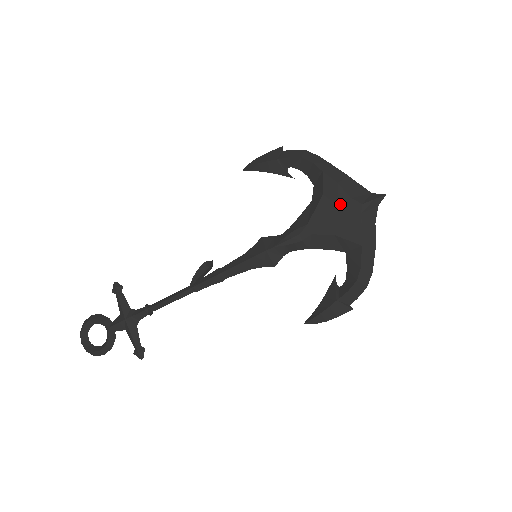
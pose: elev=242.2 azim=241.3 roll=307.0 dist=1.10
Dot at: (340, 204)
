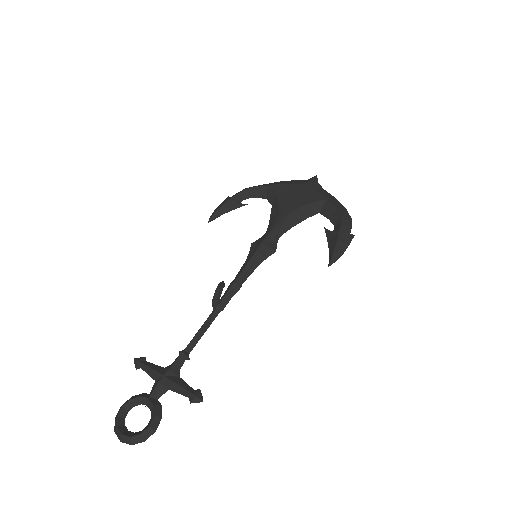
Dot at: (293, 191)
